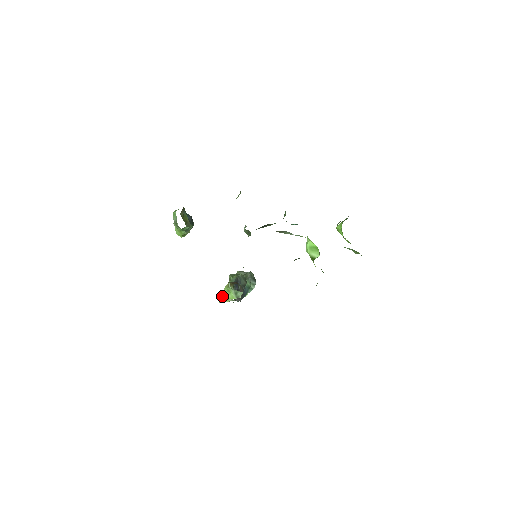
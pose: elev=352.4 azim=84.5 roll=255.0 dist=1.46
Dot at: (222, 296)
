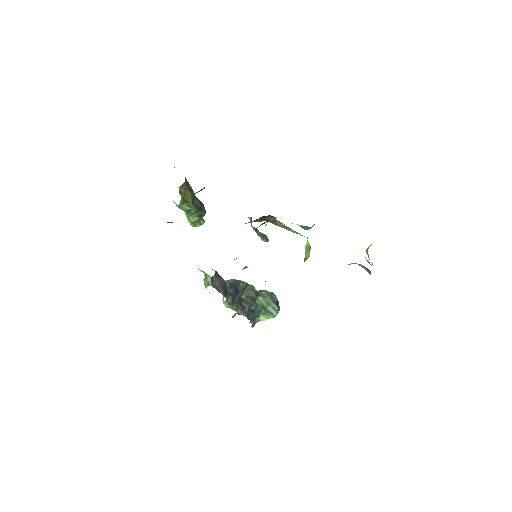
Dot at: occluded
